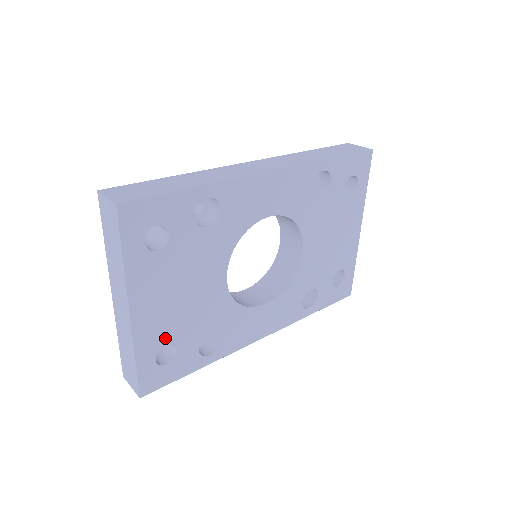
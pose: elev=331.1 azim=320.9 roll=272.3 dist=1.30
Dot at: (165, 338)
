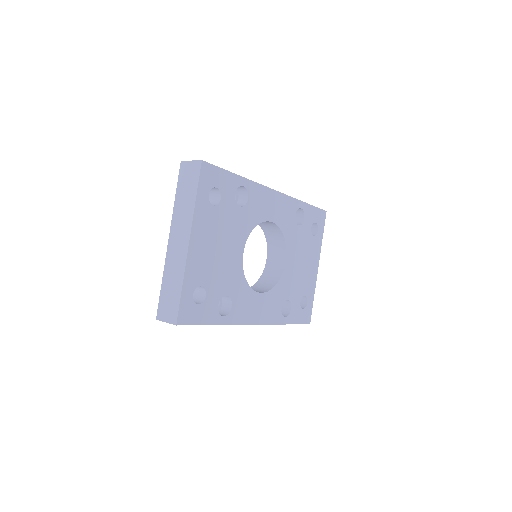
Dot at: (202, 279)
